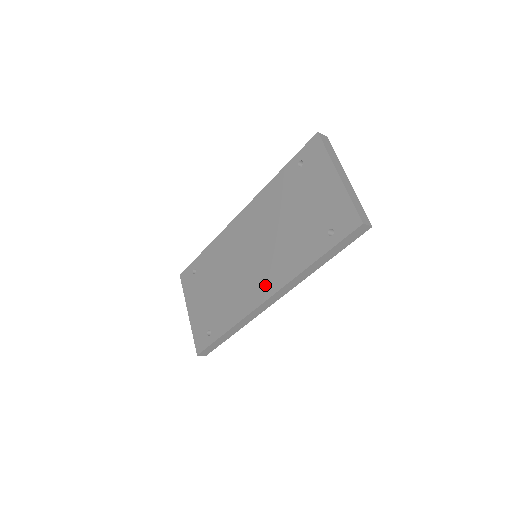
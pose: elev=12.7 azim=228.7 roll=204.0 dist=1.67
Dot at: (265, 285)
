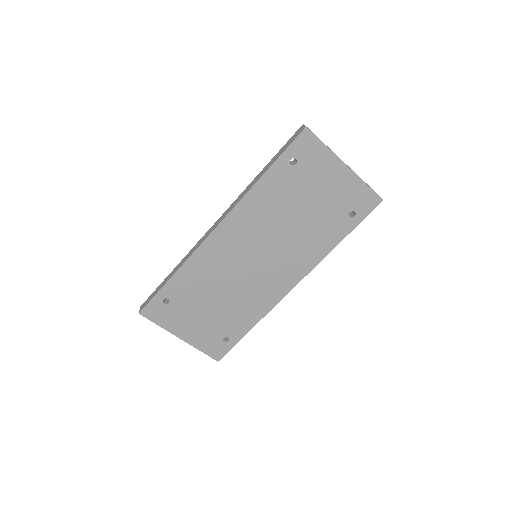
Dot at: (288, 276)
